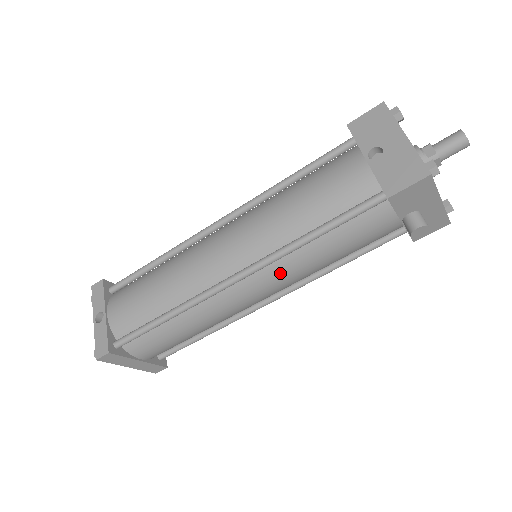
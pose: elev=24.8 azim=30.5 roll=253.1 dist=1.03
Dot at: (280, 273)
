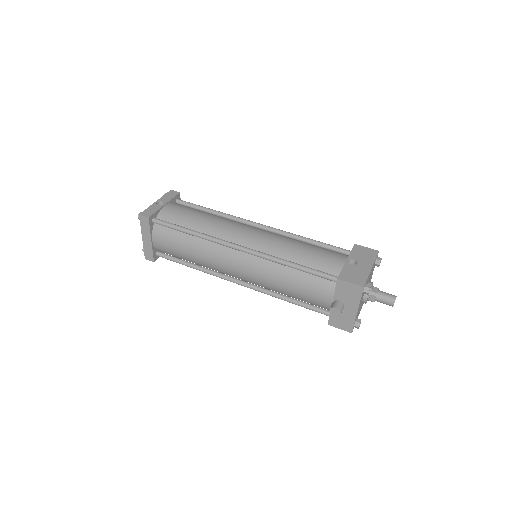
Dot at: (260, 268)
